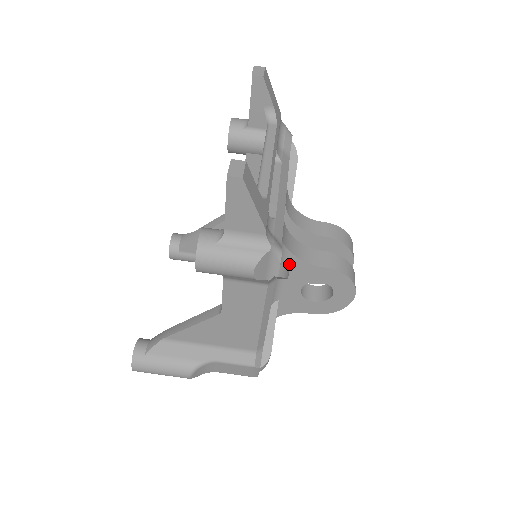
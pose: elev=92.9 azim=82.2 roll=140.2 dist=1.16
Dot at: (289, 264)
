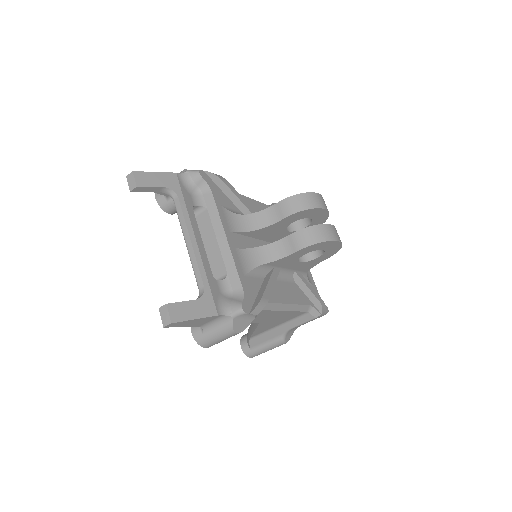
Dot at: (272, 265)
